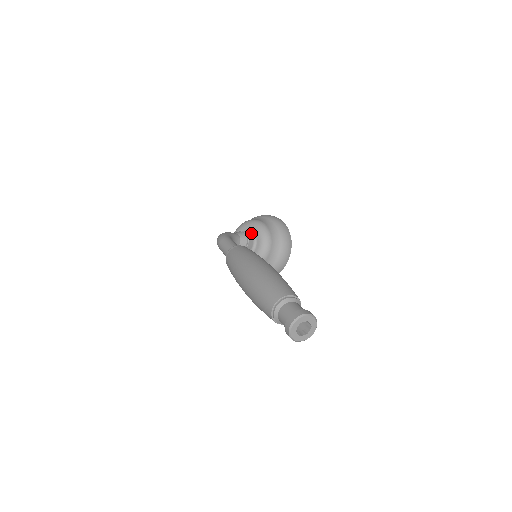
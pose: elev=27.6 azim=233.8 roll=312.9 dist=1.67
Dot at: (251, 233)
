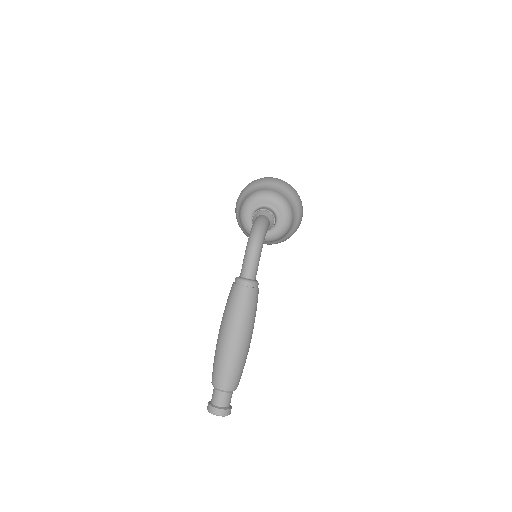
Dot at: (277, 222)
